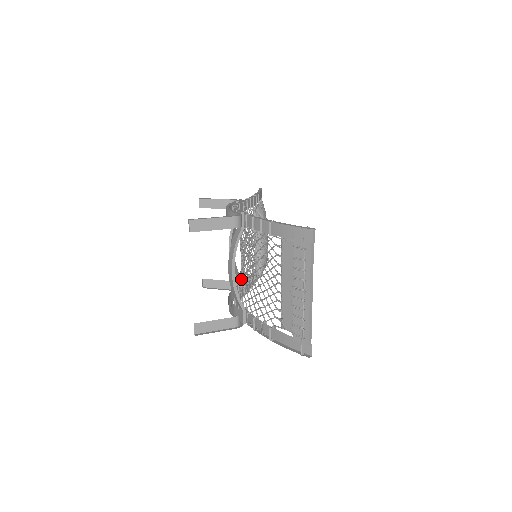
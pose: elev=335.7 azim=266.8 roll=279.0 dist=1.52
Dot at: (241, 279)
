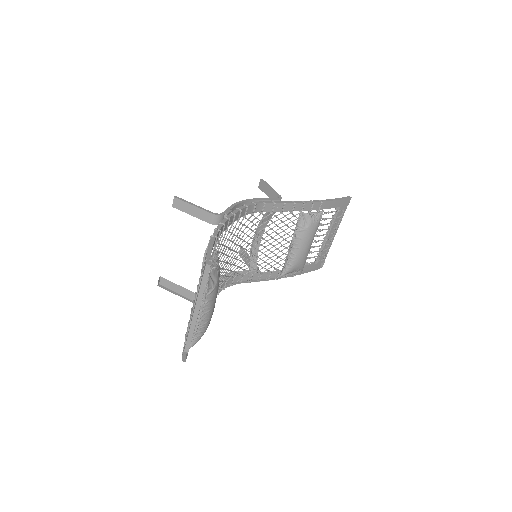
Dot at: (234, 267)
